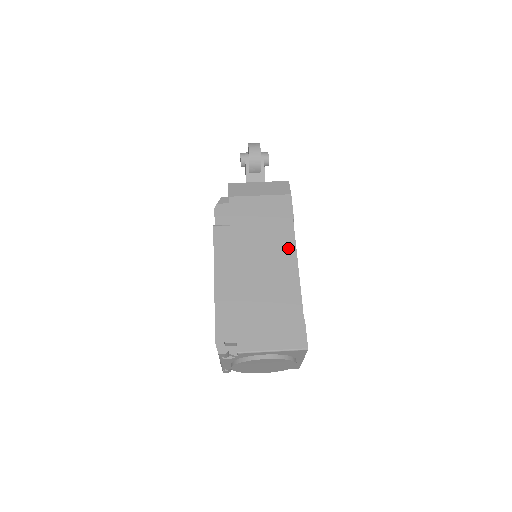
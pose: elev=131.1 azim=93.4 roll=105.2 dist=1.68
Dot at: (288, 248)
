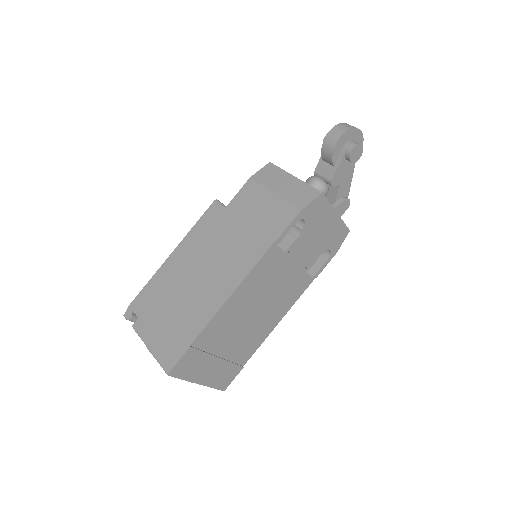
Dot at: (243, 267)
